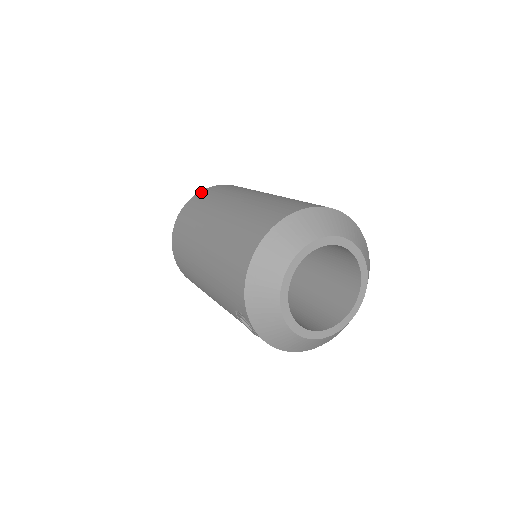
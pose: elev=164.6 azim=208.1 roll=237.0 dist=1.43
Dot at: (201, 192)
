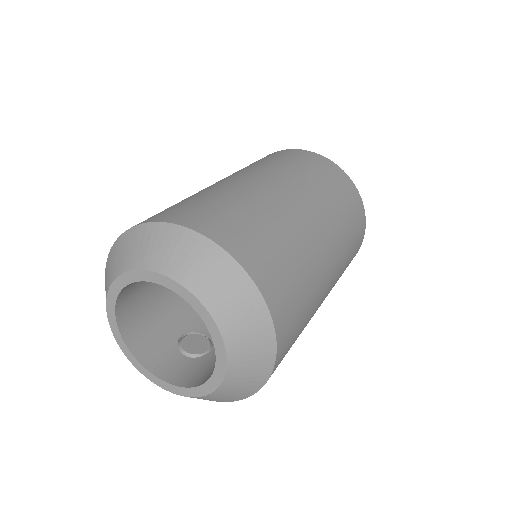
Dot at: occluded
